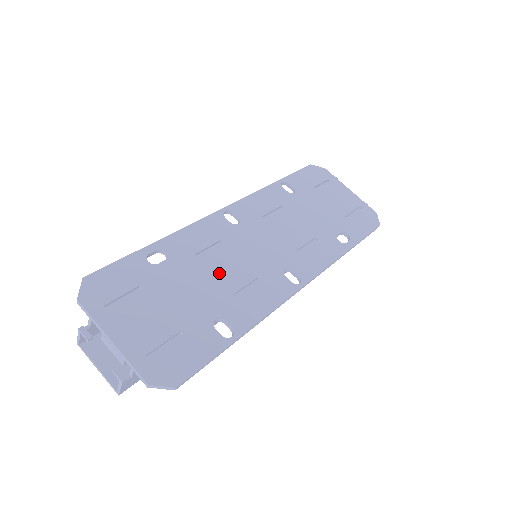
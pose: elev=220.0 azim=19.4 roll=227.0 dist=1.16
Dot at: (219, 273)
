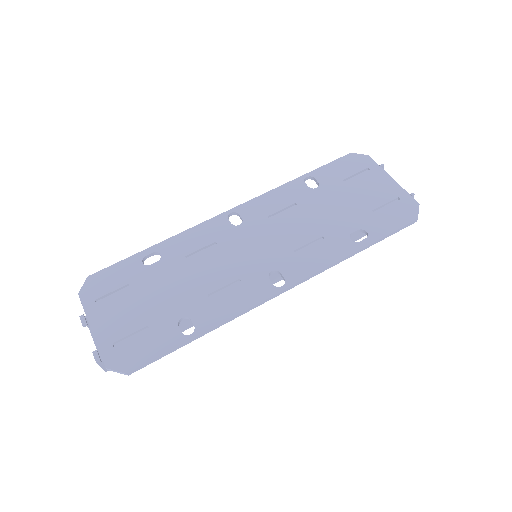
Dot at: (201, 274)
